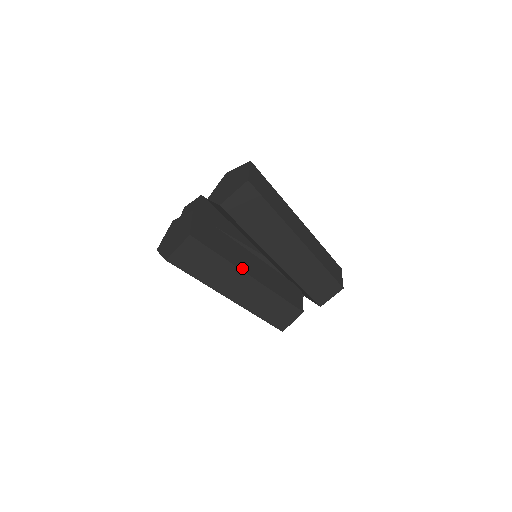
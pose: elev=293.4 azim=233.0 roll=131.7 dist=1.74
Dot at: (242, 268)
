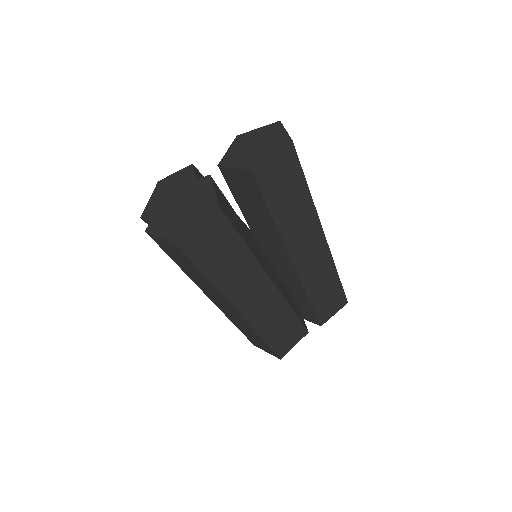
Dot at: (263, 266)
